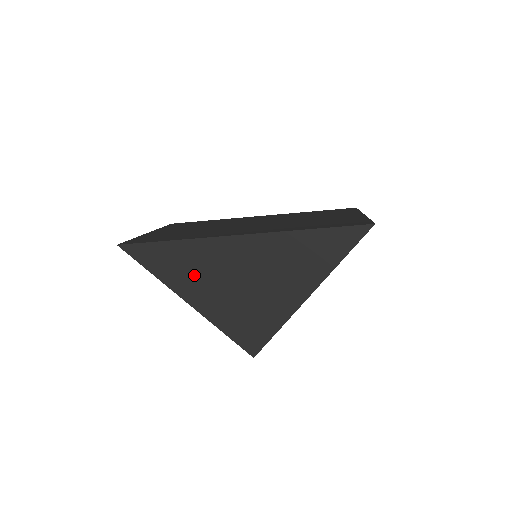
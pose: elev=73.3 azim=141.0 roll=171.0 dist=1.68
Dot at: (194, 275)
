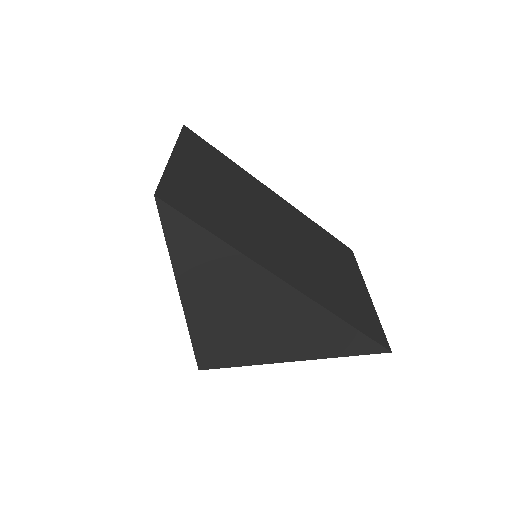
Dot at: (210, 281)
